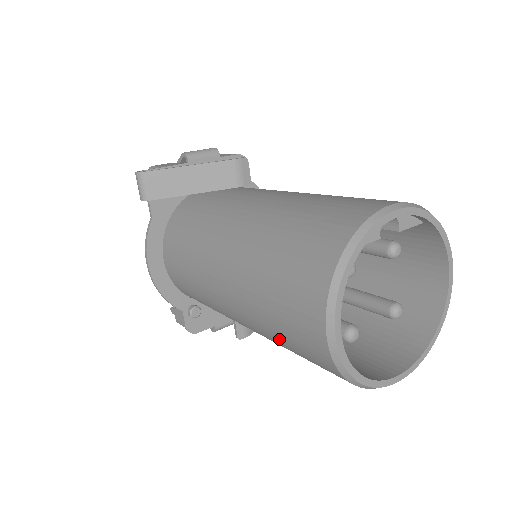
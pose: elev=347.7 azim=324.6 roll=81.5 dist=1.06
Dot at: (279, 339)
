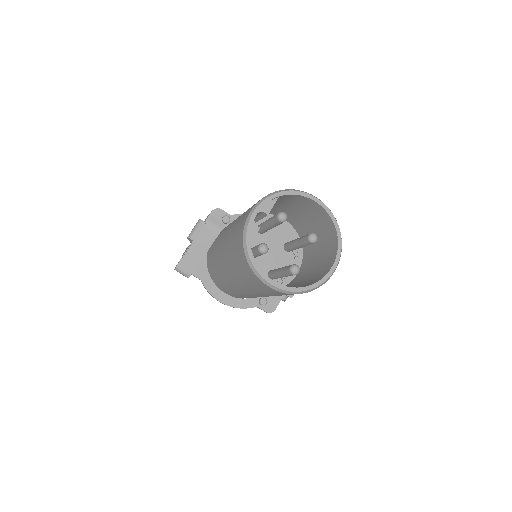
Dot at: (275, 295)
